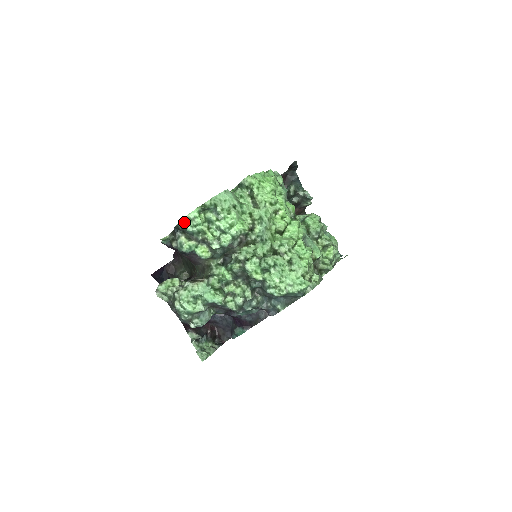
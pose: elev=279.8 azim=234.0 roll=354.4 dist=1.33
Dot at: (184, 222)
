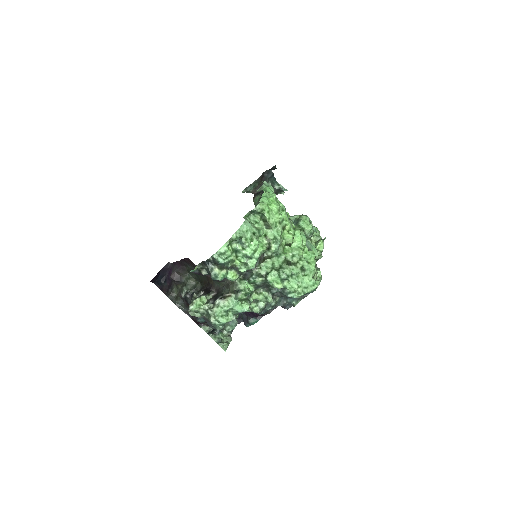
Dot at: (216, 256)
